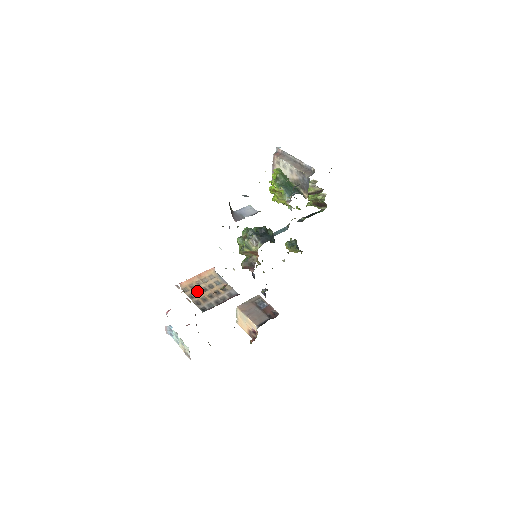
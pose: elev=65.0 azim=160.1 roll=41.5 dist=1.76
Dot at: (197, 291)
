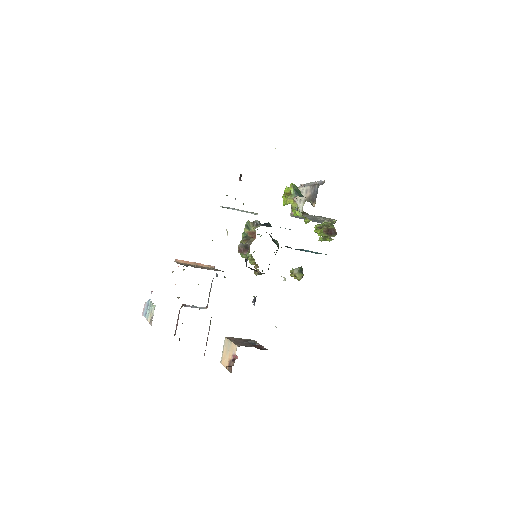
Dot at: occluded
